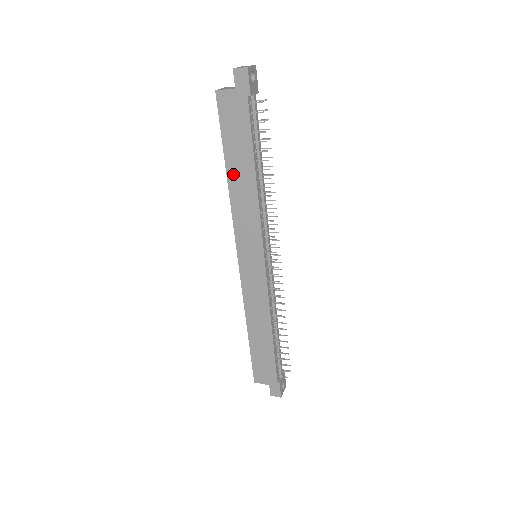
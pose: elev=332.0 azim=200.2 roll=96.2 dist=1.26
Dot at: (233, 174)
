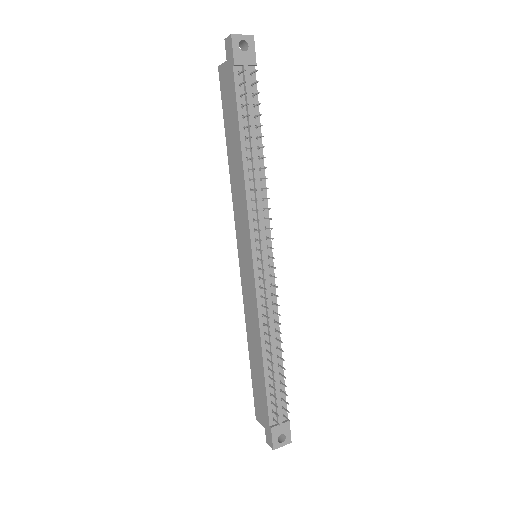
Dot at: (231, 155)
